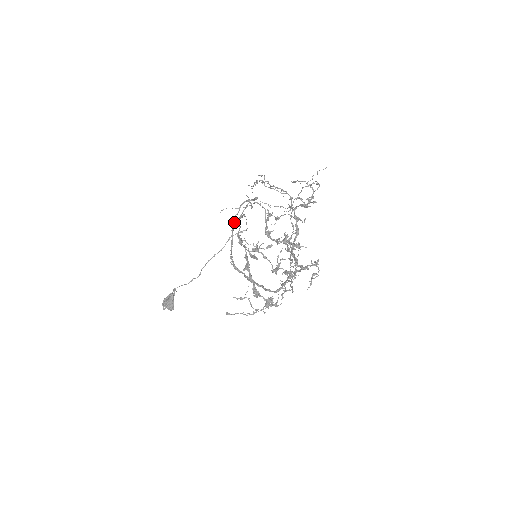
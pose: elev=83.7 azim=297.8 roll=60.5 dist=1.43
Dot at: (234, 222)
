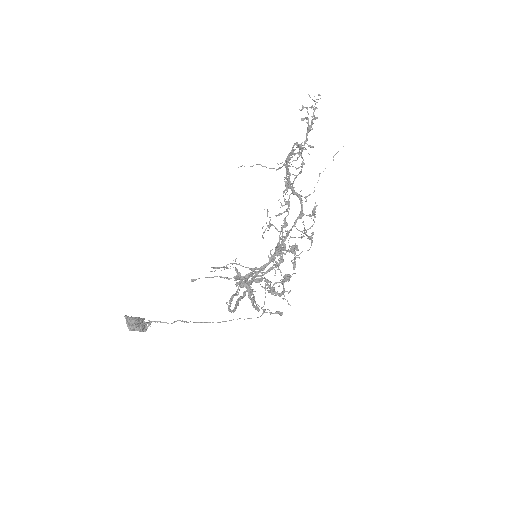
Dot at: (251, 276)
